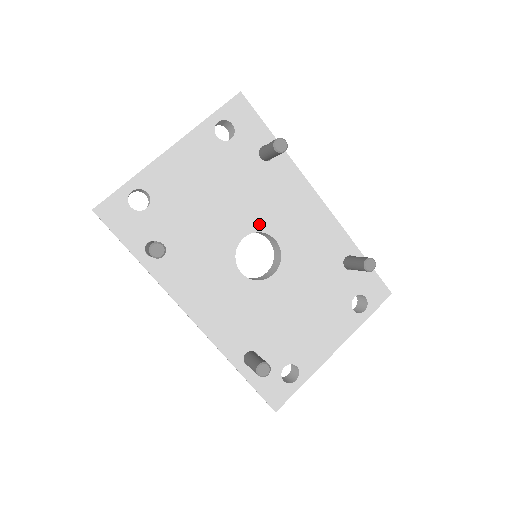
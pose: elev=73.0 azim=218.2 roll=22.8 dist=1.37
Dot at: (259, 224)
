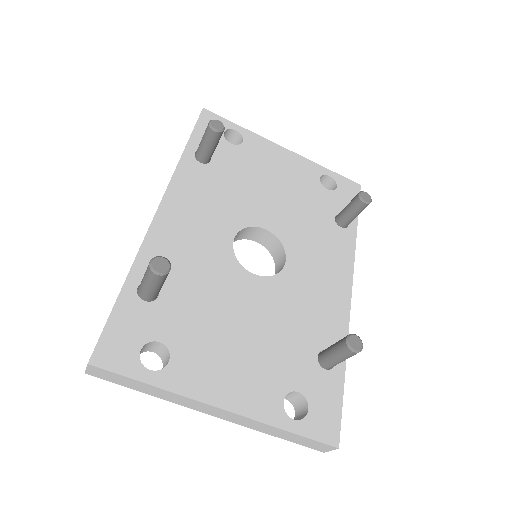
Dot at: (287, 239)
